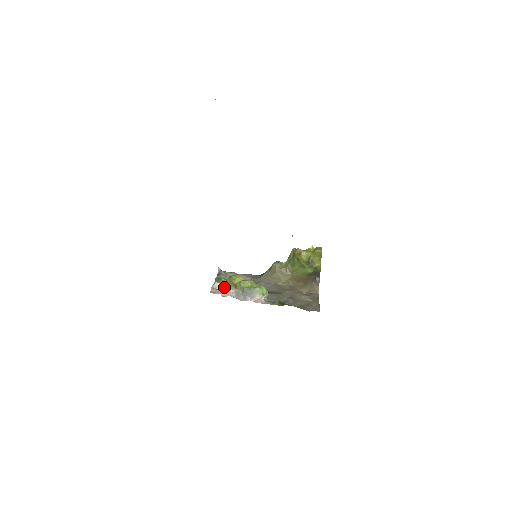
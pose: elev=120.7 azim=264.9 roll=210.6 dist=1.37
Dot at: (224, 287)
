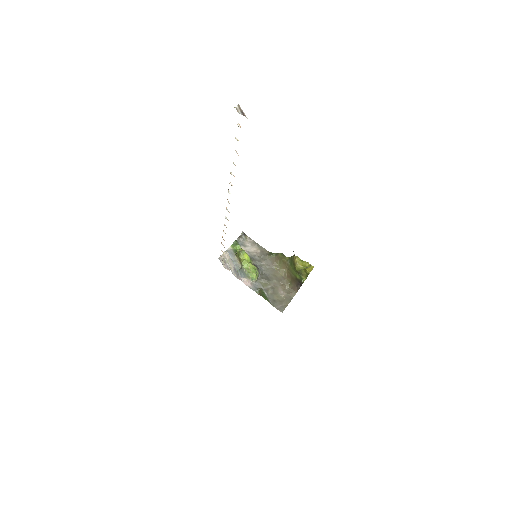
Dot at: (230, 259)
